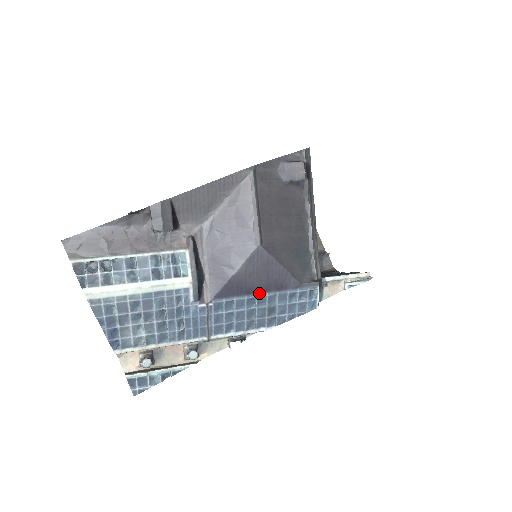
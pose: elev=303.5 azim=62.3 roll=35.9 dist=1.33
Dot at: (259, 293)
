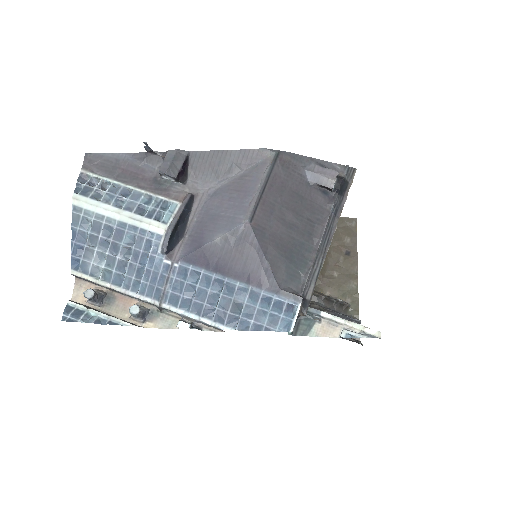
Dot at: (230, 277)
